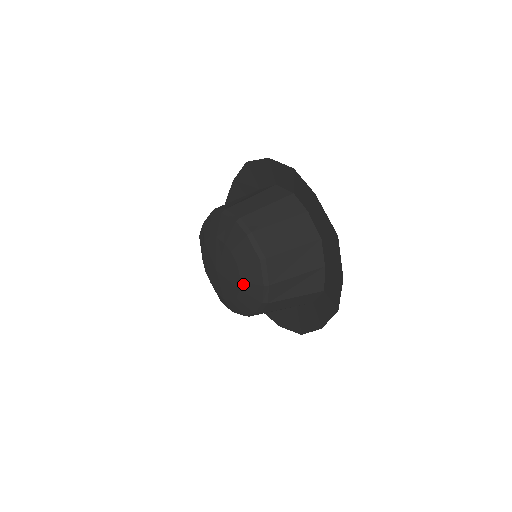
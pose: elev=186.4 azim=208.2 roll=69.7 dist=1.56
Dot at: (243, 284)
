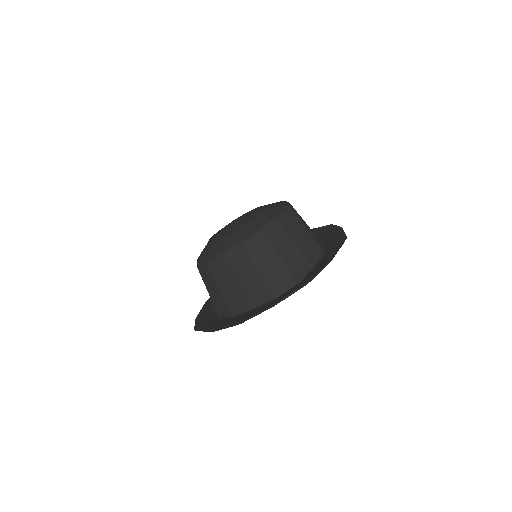
Dot at: (256, 217)
